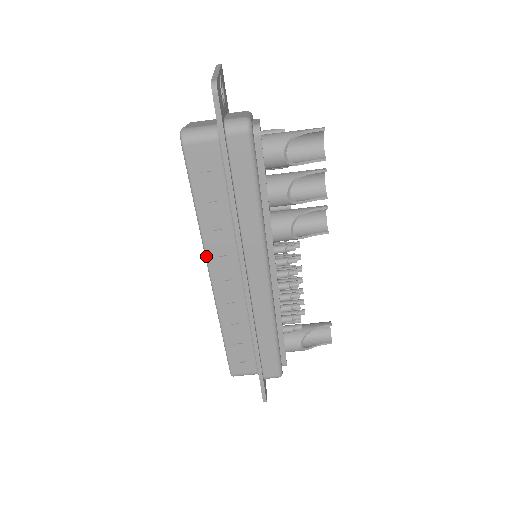
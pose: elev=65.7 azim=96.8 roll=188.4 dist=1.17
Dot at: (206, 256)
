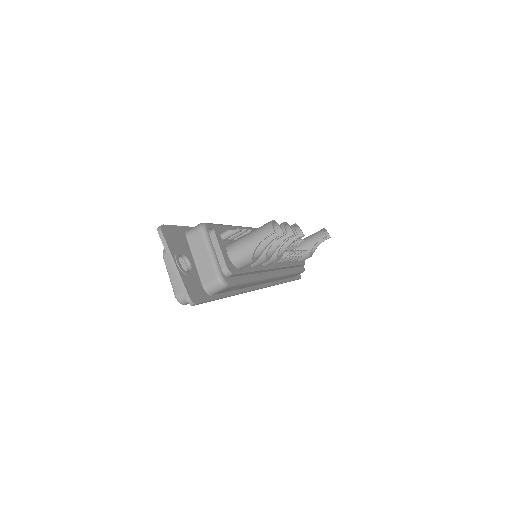
Dot at: occluded
